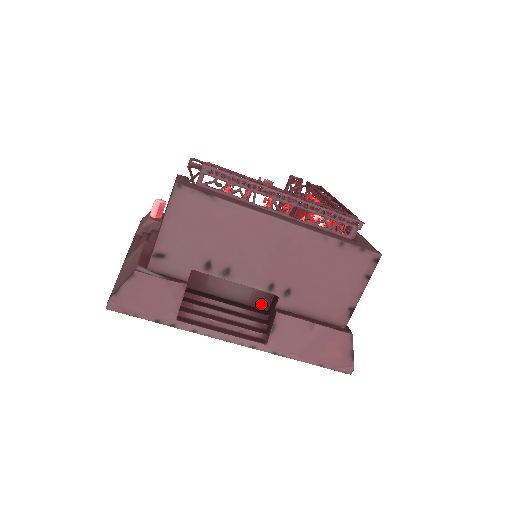
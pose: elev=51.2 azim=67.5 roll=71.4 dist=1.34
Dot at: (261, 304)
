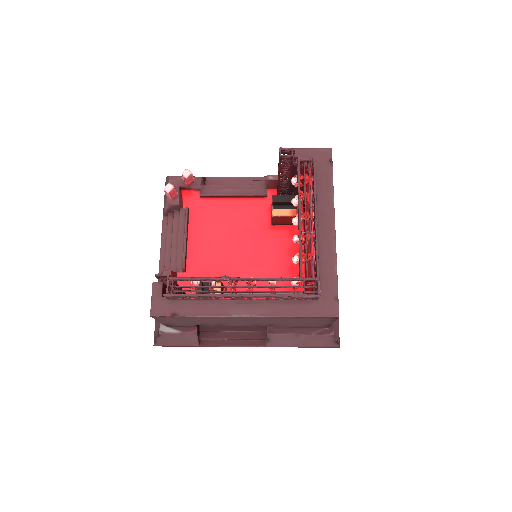
Dot at: occluded
